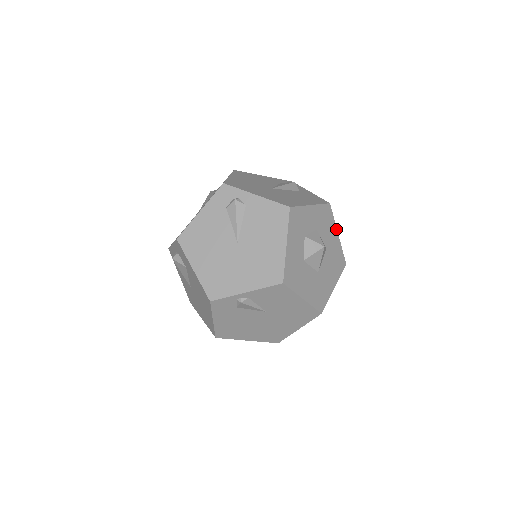
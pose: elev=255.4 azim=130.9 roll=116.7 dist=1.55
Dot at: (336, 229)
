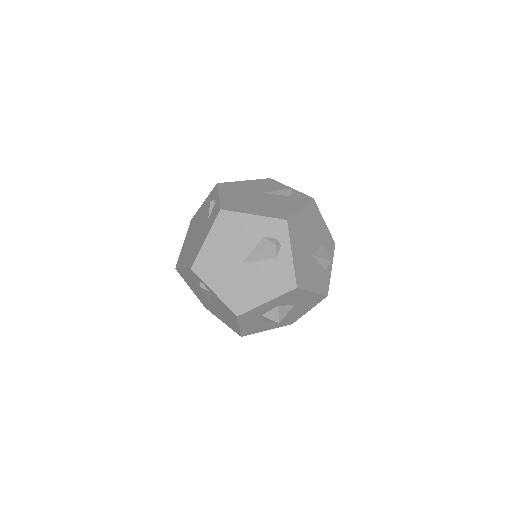
Dot at: (309, 292)
